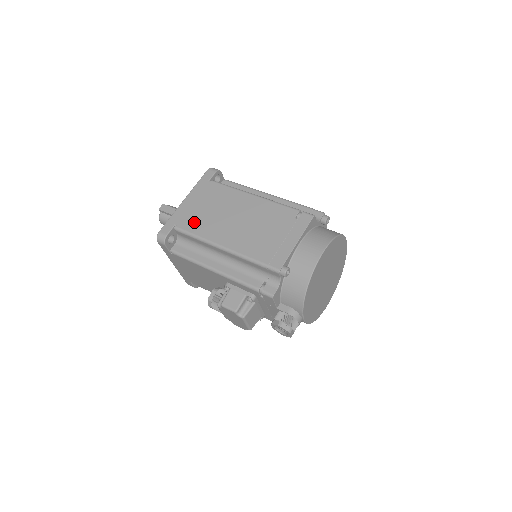
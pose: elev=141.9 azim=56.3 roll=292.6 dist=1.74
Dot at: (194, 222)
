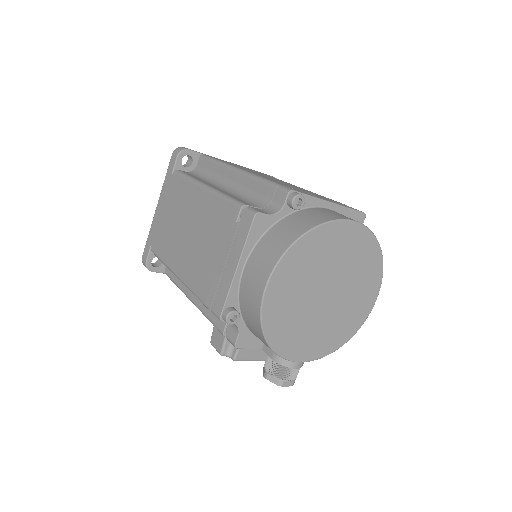
Dot at: (161, 241)
